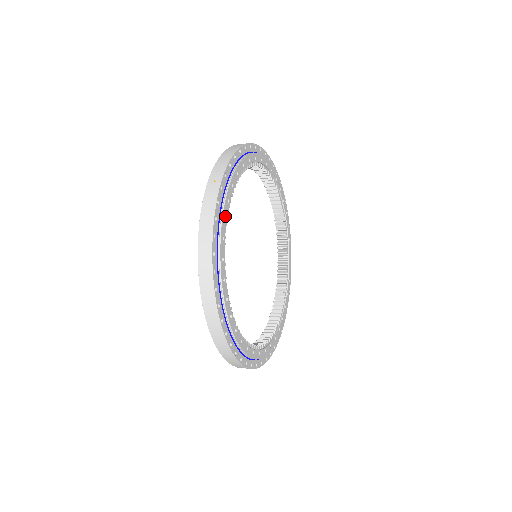
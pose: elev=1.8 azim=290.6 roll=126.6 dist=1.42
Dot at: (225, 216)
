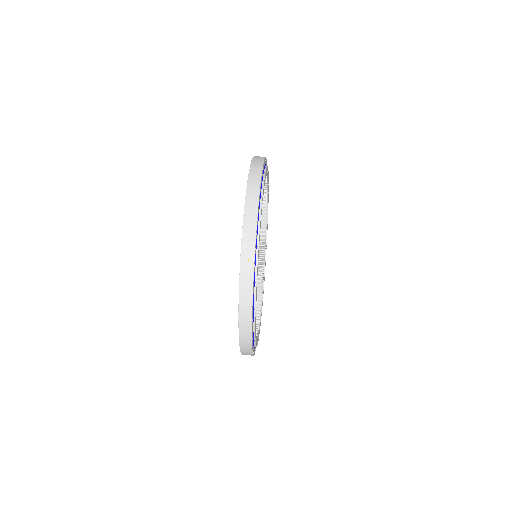
Dot at: occluded
